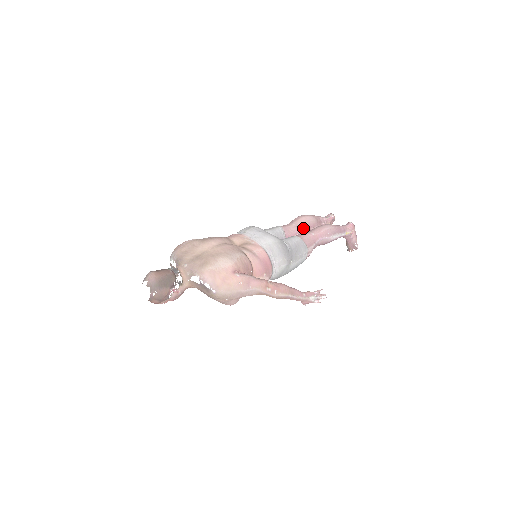
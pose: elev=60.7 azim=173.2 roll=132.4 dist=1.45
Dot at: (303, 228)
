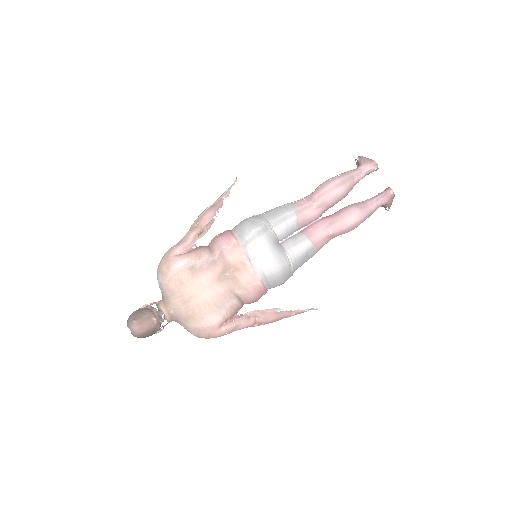
Dot at: (325, 209)
